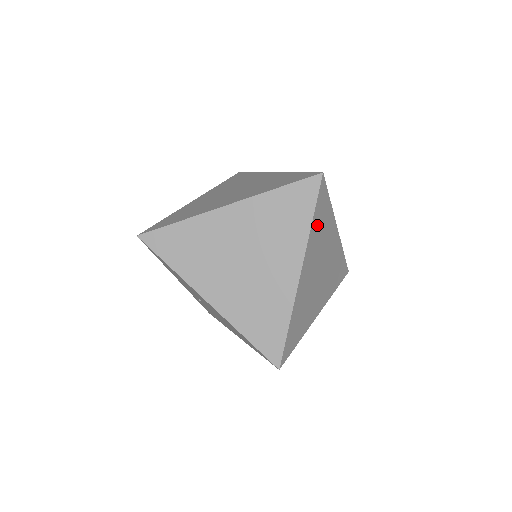
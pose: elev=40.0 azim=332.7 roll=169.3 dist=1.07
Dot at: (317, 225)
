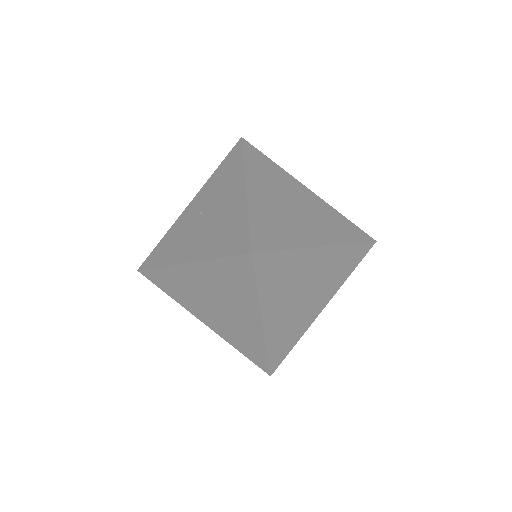
Dot at: (346, 257)
